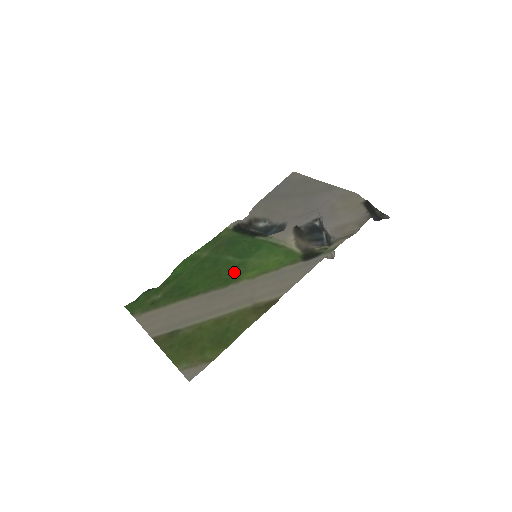
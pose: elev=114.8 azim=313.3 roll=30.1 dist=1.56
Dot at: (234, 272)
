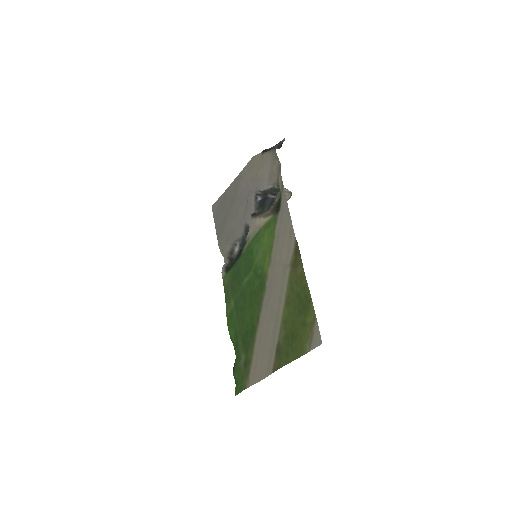
Dot at: (258, 279)
